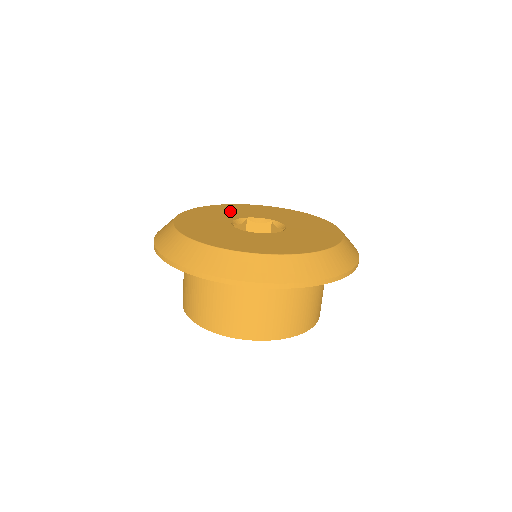
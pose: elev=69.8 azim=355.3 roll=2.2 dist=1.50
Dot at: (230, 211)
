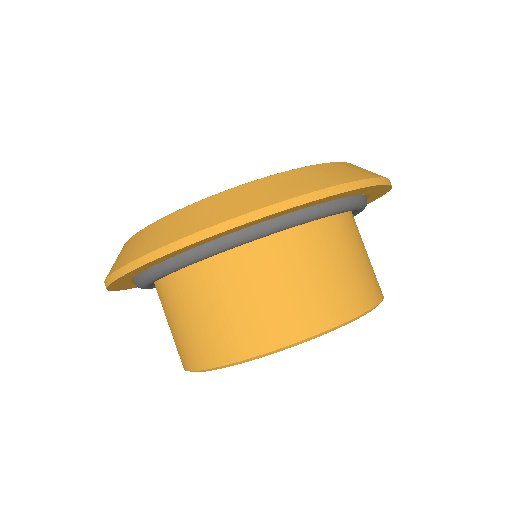
Dot at: occluded
